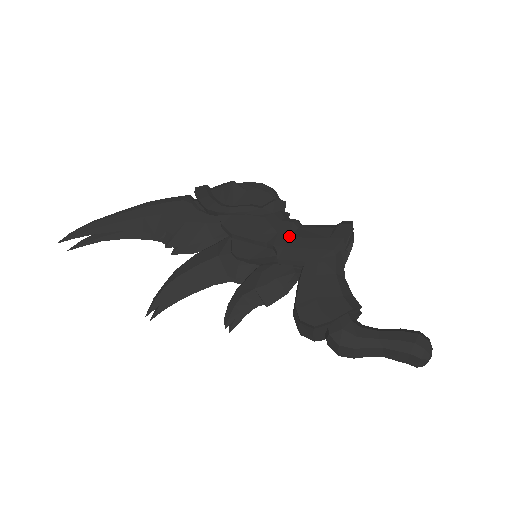
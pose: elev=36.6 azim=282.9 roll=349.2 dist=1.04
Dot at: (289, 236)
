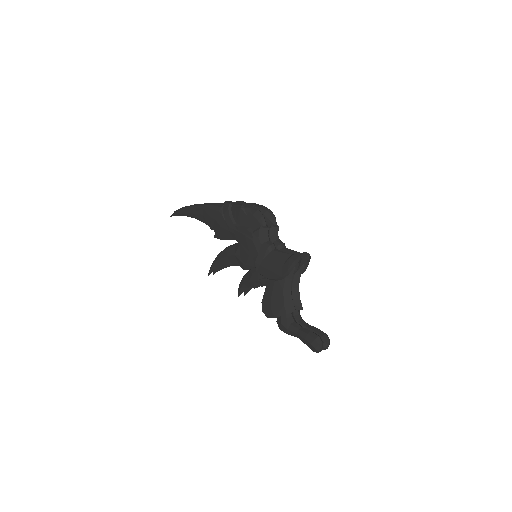
Dot at: (263, 258)
